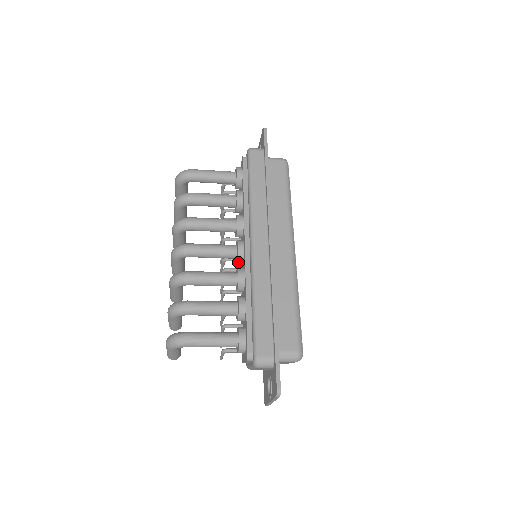
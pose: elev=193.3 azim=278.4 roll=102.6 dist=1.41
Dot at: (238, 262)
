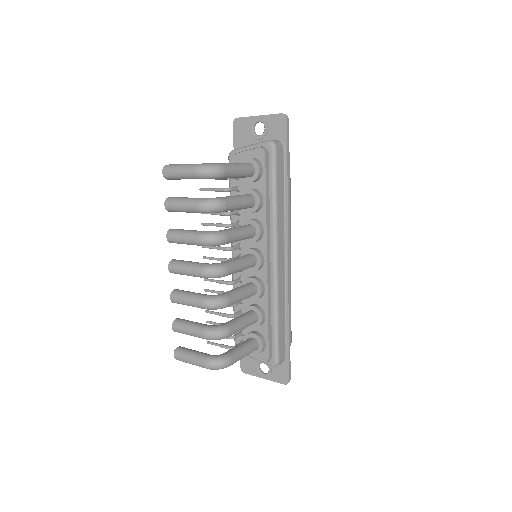
Dot at: (252, 271)
